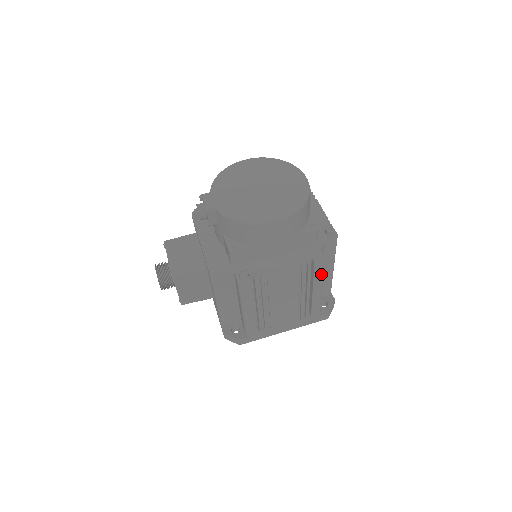
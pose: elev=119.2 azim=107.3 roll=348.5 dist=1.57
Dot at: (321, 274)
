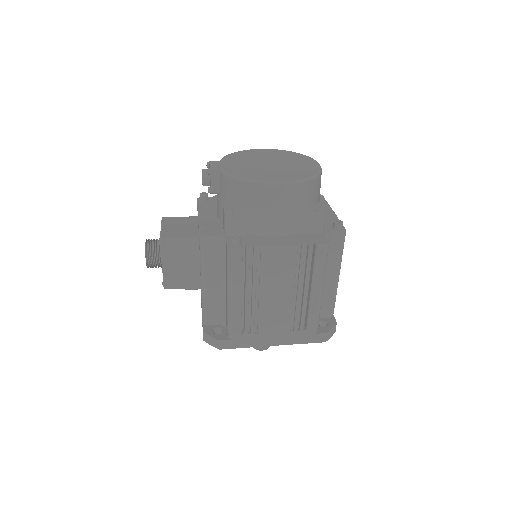
Dot at: (322, 266)
